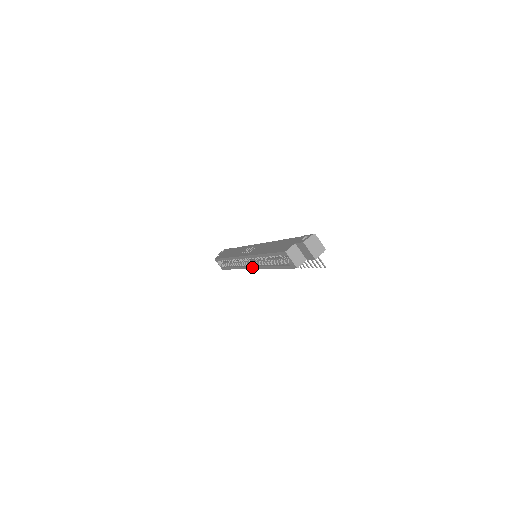
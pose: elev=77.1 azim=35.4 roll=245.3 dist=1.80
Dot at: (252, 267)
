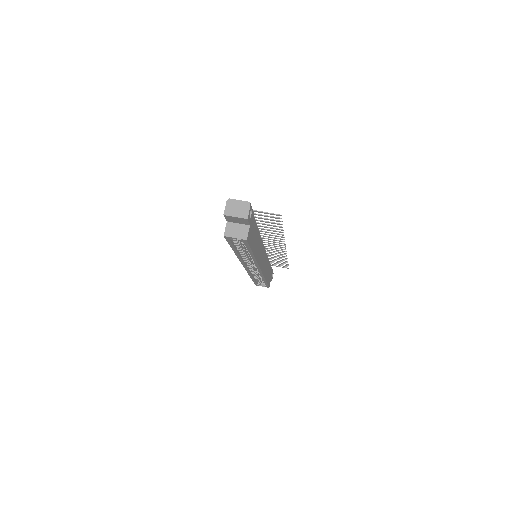
Dot at: (257, 268)
